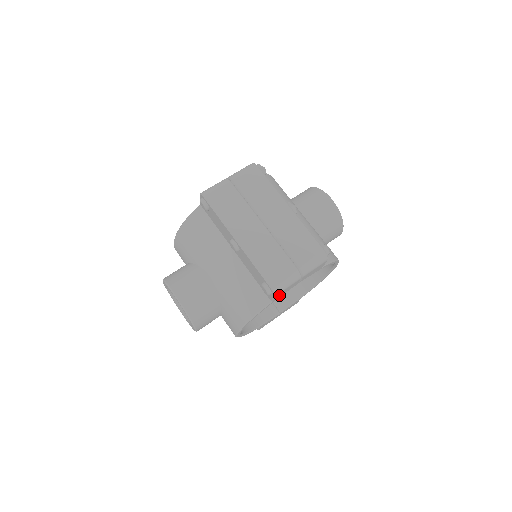
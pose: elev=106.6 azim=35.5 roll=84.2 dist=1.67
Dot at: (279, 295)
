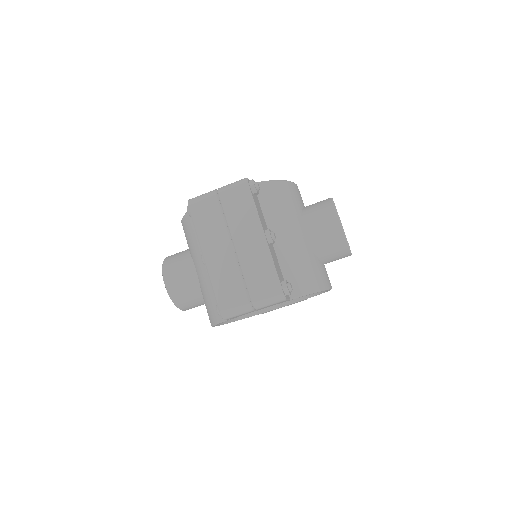
Dot at: (234, 317)
